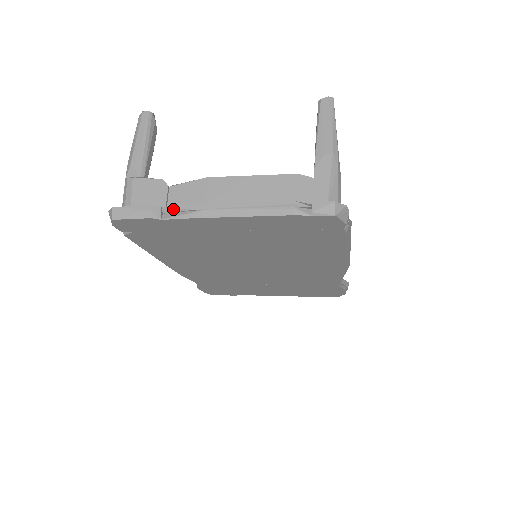
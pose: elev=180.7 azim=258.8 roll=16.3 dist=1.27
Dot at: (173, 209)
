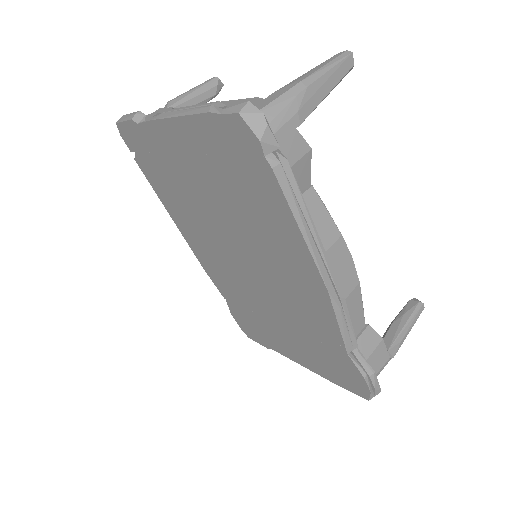
Dot at: (150, 116)
